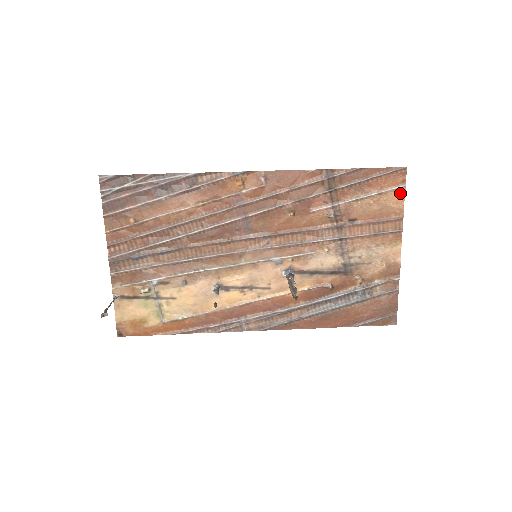
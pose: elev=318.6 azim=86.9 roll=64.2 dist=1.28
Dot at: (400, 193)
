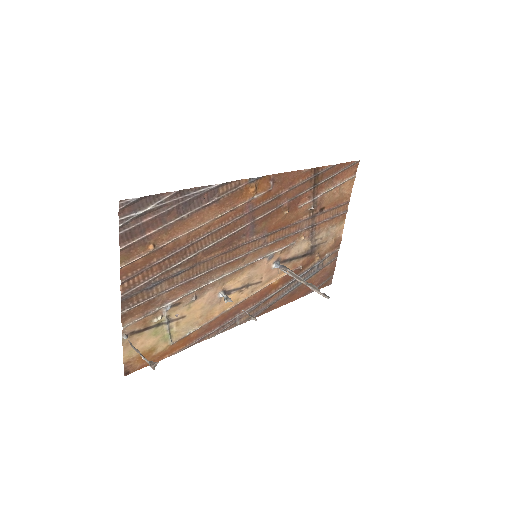
Dot at: (352, 182)
